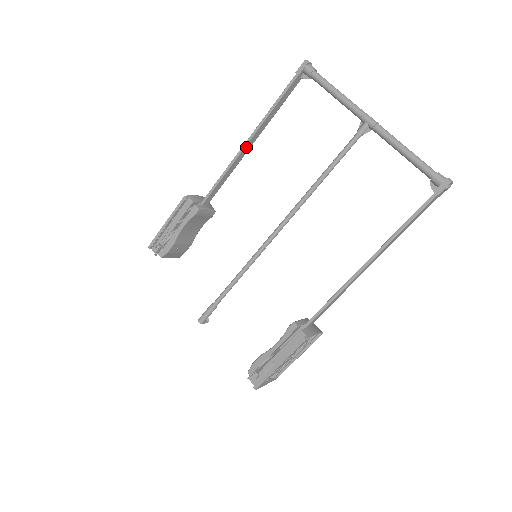
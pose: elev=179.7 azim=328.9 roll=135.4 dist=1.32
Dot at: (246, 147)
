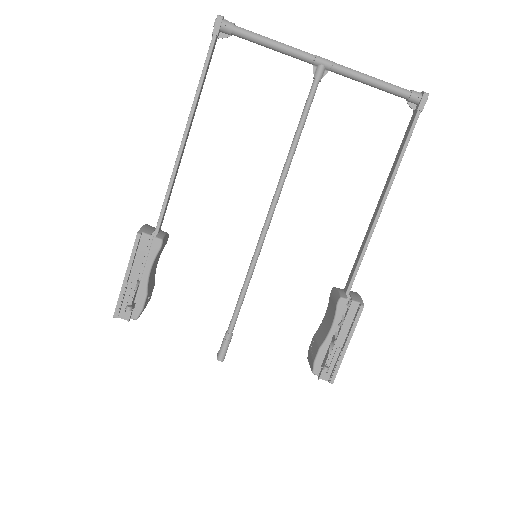
Dot at: (185, 142)
